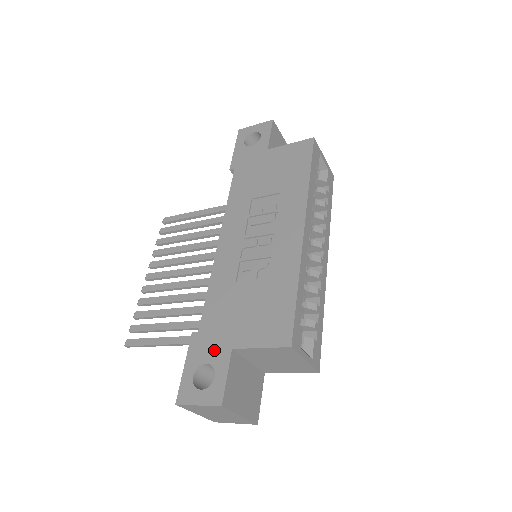
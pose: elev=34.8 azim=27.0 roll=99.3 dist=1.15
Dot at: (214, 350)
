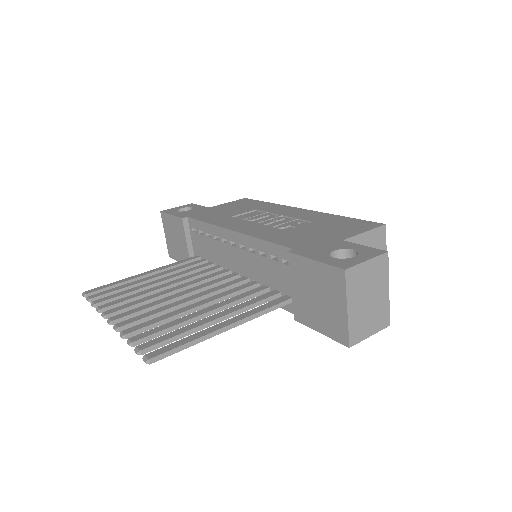
Dot at: (328, 246)
